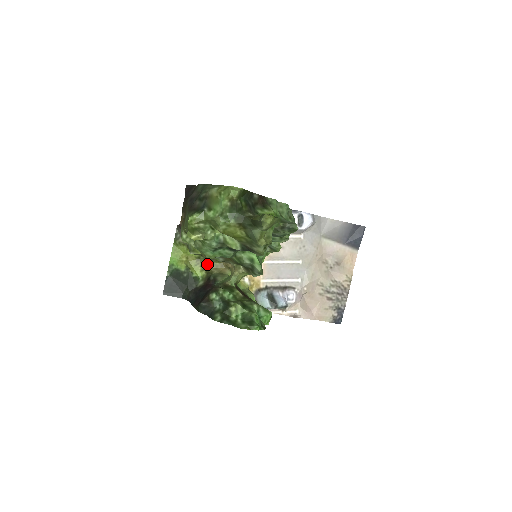
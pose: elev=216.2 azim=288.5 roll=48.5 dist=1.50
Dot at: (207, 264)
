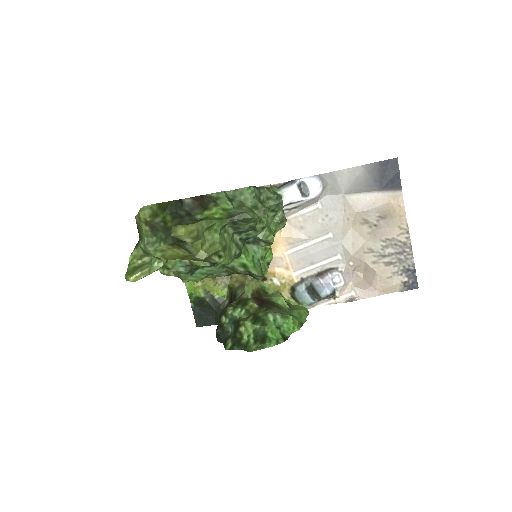
Dot at: (226, 280)
